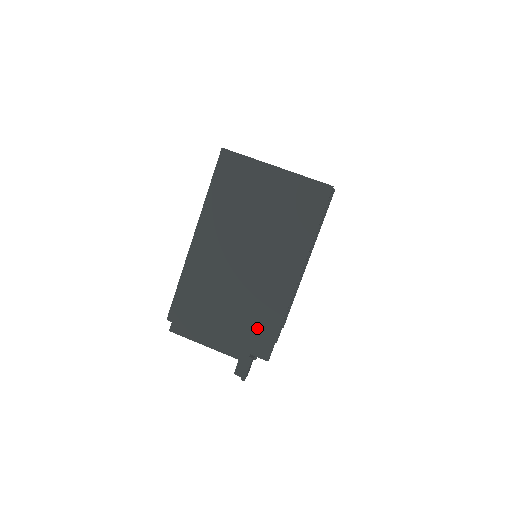
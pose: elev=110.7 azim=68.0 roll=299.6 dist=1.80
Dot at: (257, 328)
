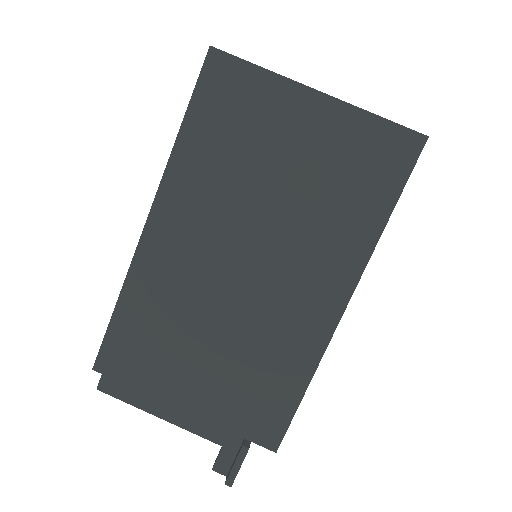
Dot at: (259, 394)
